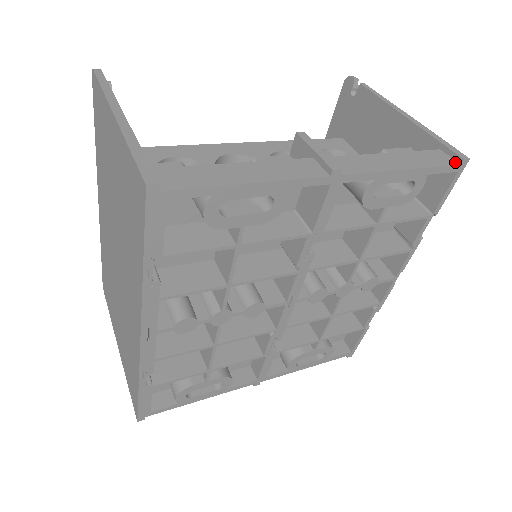
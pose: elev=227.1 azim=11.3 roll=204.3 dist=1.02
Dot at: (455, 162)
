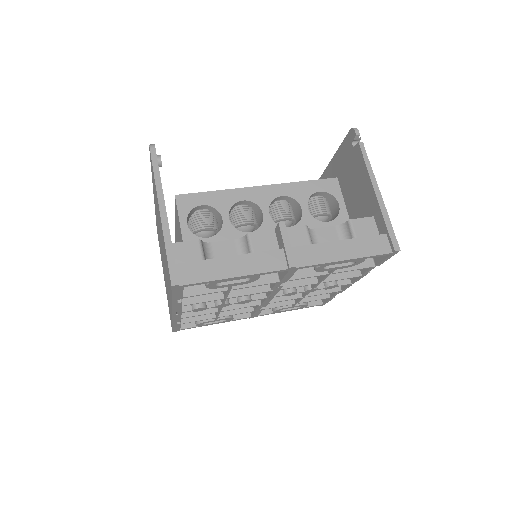
Dot at: (390, 250)
